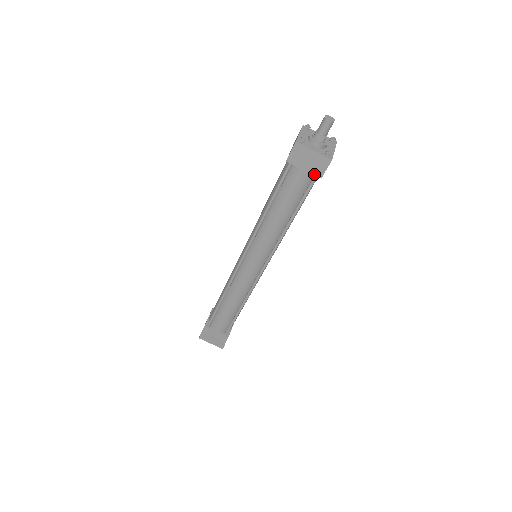
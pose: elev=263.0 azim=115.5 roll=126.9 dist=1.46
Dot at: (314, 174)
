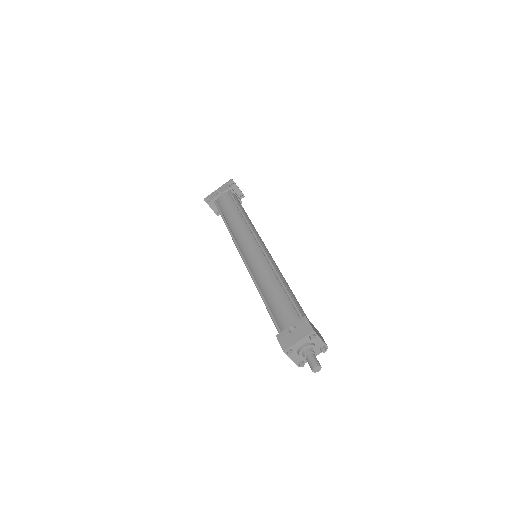
Dot at: occluded
